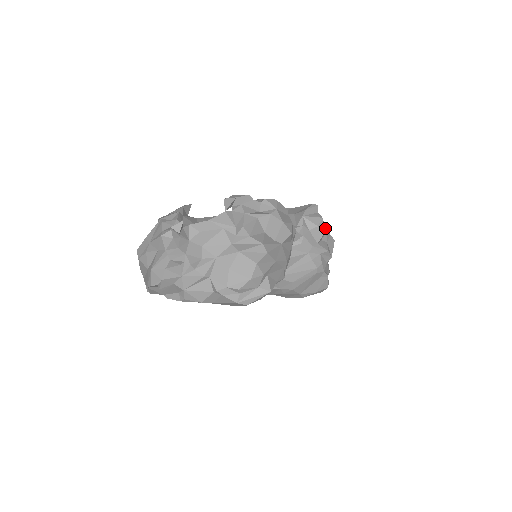
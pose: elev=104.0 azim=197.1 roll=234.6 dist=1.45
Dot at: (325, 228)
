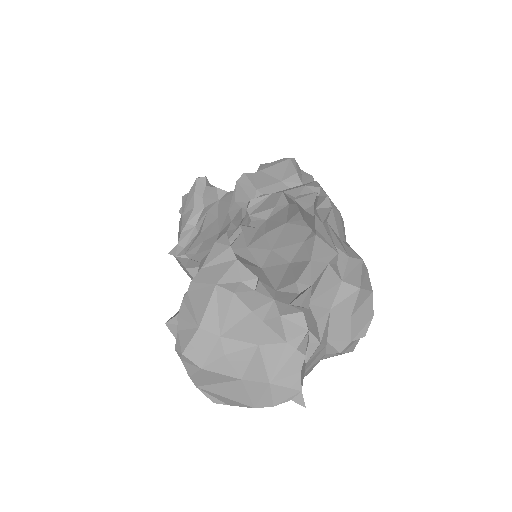
Dot at: occluded
